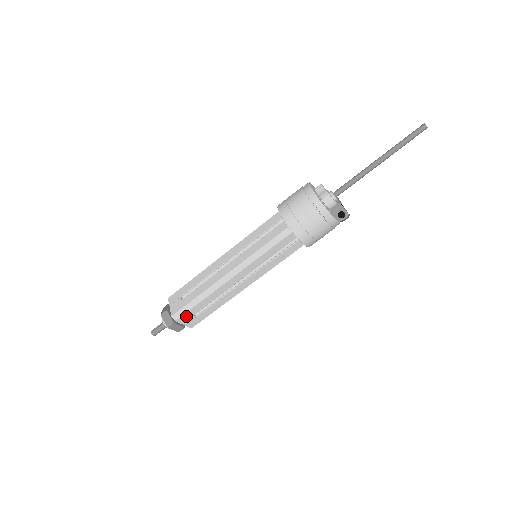
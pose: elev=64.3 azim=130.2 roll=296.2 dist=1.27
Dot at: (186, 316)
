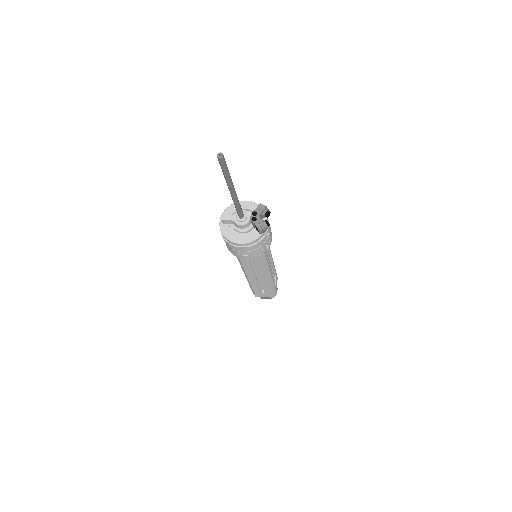
Dot at: (258, 294)
